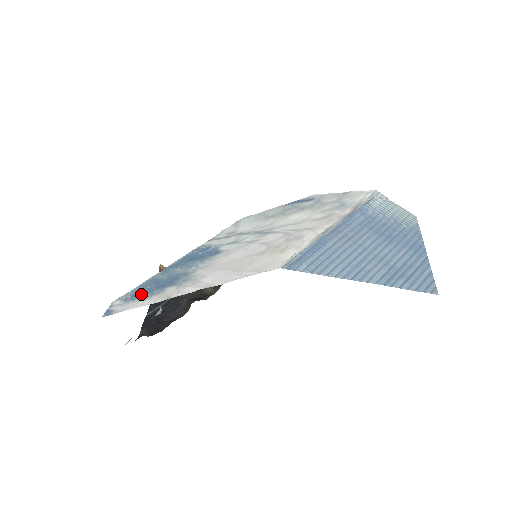
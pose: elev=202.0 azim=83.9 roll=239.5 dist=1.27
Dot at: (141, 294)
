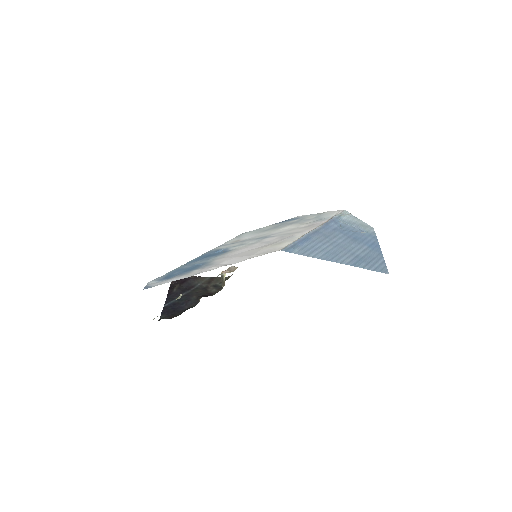
Dot at: (171, 276)
